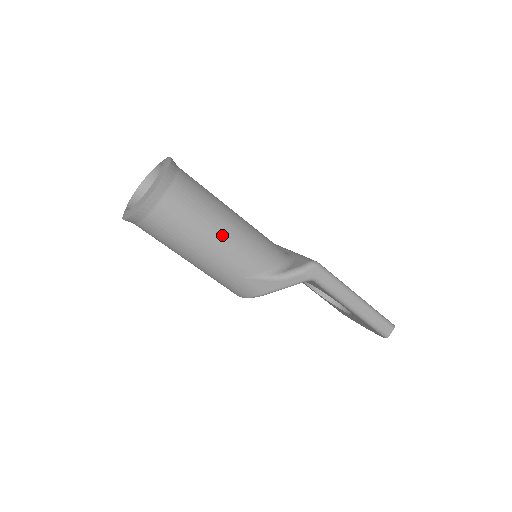
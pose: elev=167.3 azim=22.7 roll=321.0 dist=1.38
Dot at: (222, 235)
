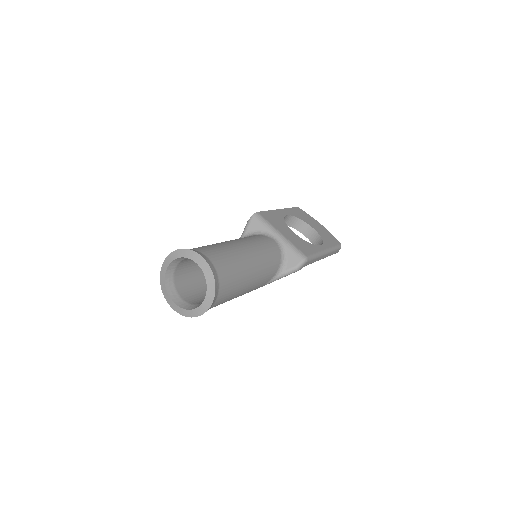
Dot at: (249, 286)
